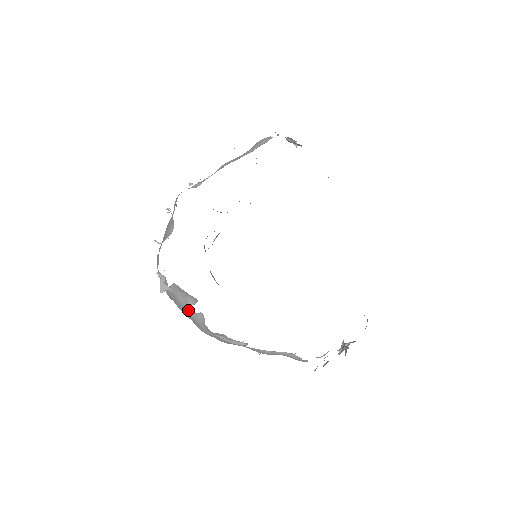
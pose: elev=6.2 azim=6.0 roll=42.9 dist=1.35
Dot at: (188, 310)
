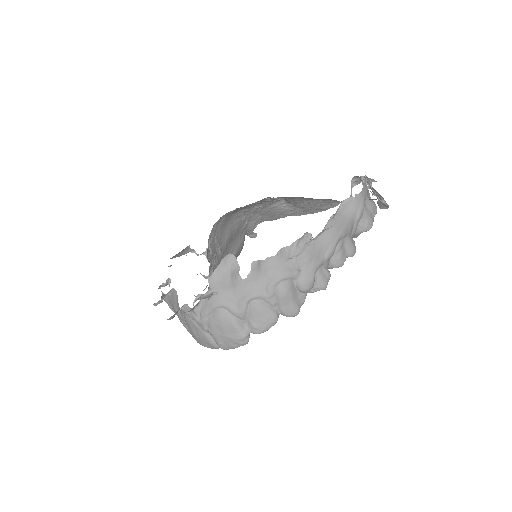
Dot at: (244, 281)
